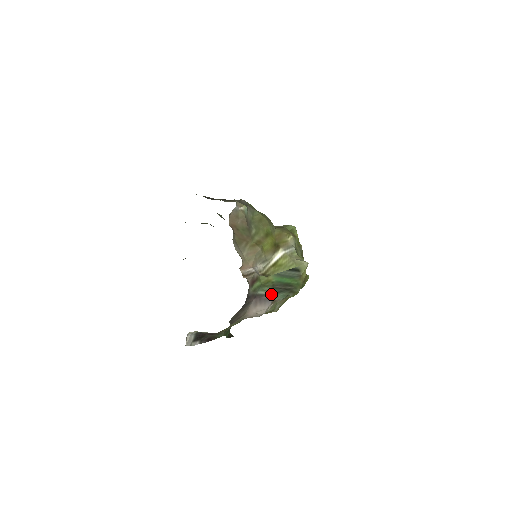
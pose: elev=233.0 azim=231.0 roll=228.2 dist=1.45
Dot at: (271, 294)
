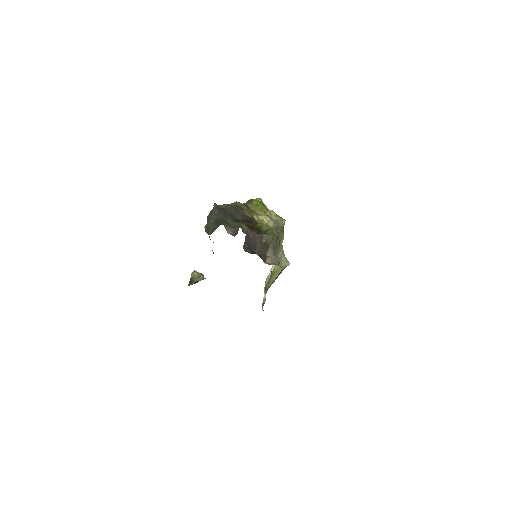
Dot at: occluded
